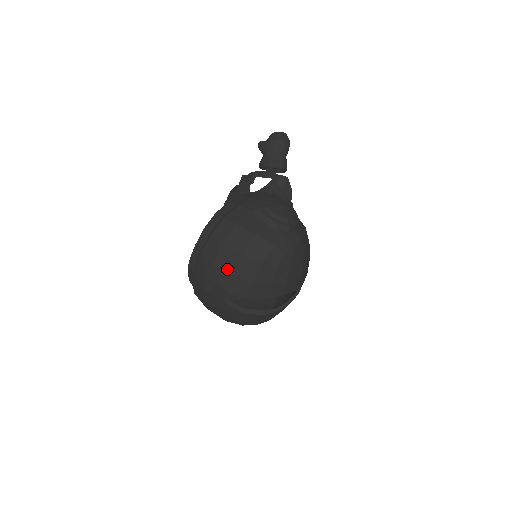
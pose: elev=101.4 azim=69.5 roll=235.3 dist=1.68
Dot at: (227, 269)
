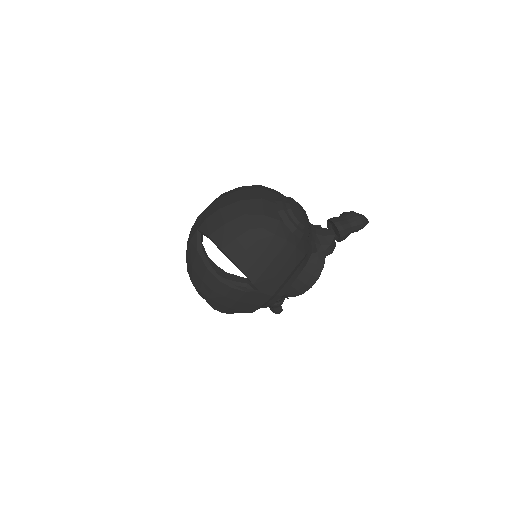
Dot at: (222, 204)
